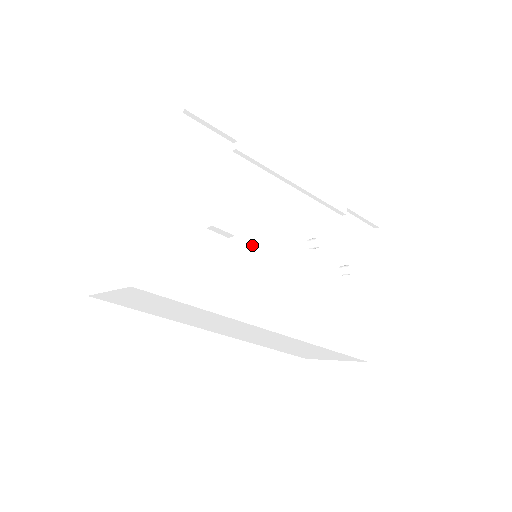
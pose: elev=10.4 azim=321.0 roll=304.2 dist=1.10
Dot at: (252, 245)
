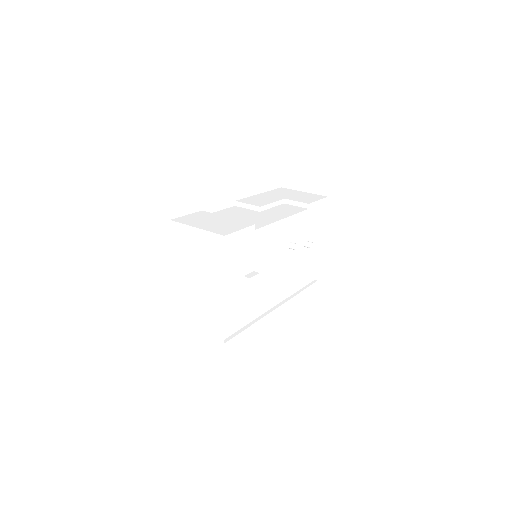
Dot at: (264, 275)
